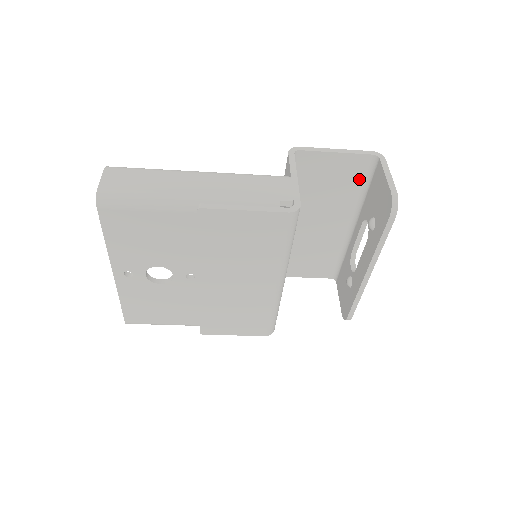
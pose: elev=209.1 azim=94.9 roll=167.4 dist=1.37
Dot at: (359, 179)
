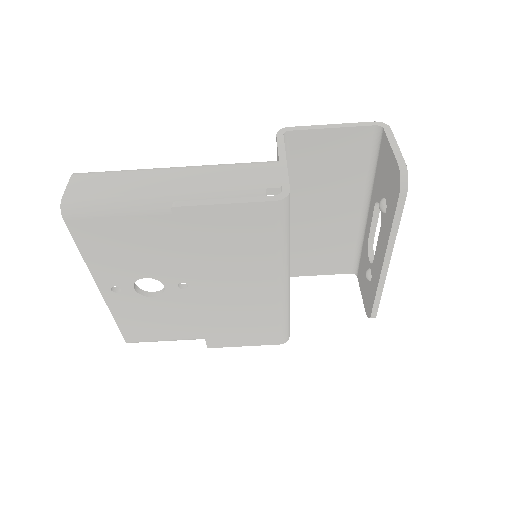
Dot at: (364, 156)
